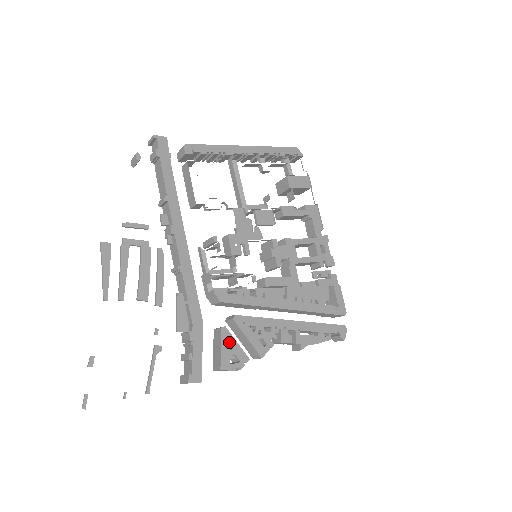
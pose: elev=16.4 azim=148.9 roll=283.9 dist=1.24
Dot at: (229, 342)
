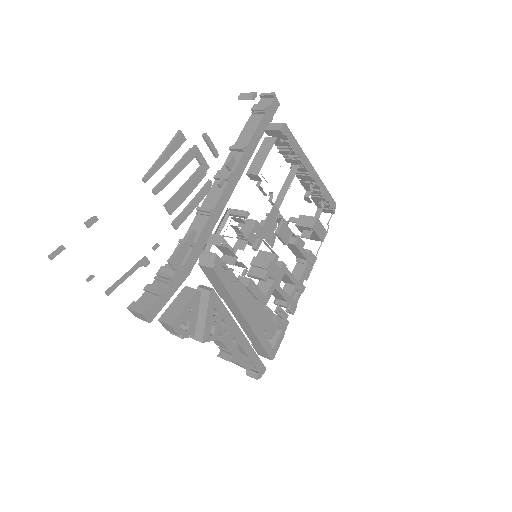
Dot at: (193, 307)
